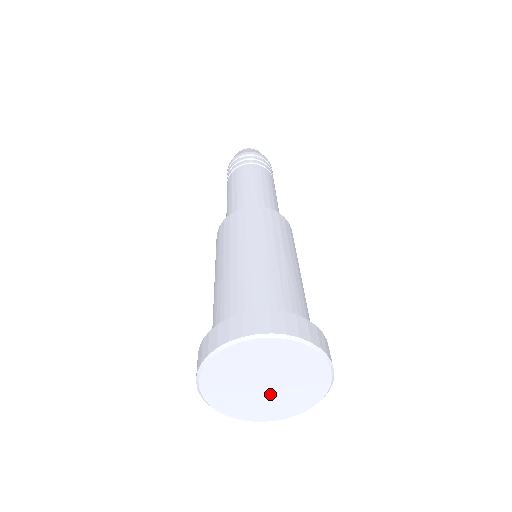
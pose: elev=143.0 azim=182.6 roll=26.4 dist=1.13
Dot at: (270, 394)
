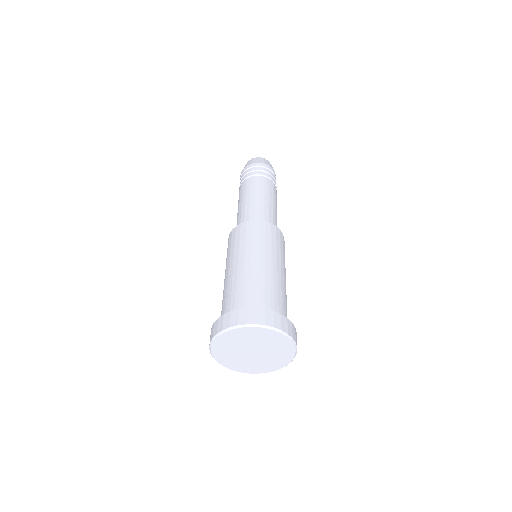
Dot at: (246, 356)
